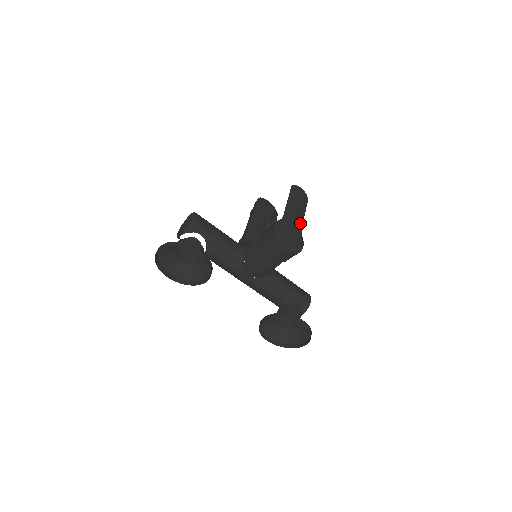
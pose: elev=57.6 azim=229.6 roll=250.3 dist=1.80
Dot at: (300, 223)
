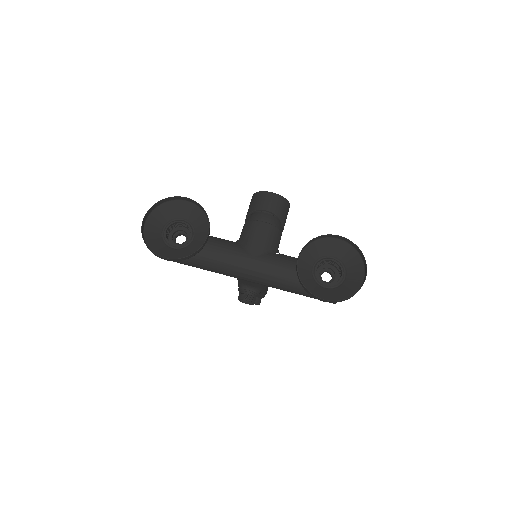
Dot at: occluded
